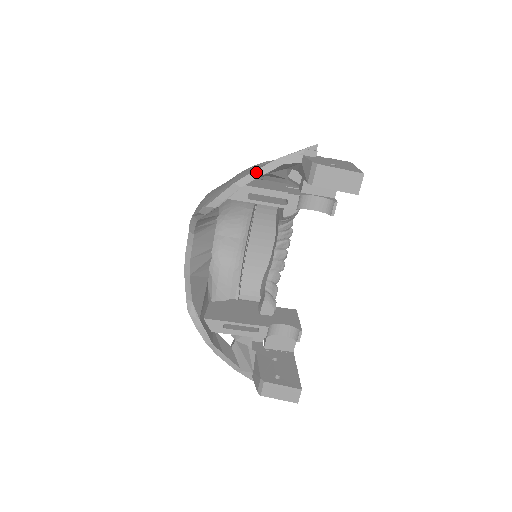
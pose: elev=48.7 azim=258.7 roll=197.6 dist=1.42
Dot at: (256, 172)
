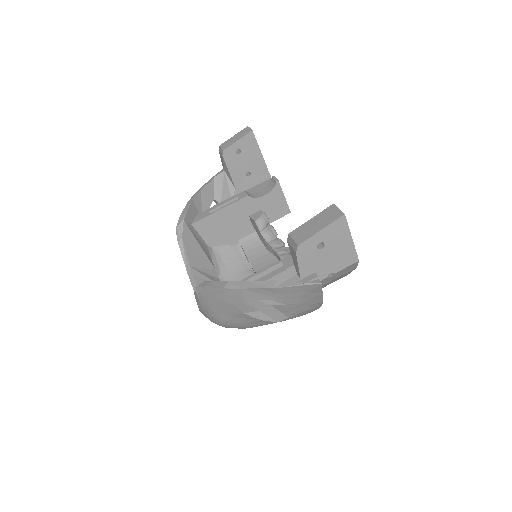
Dot at: (198, 191)
